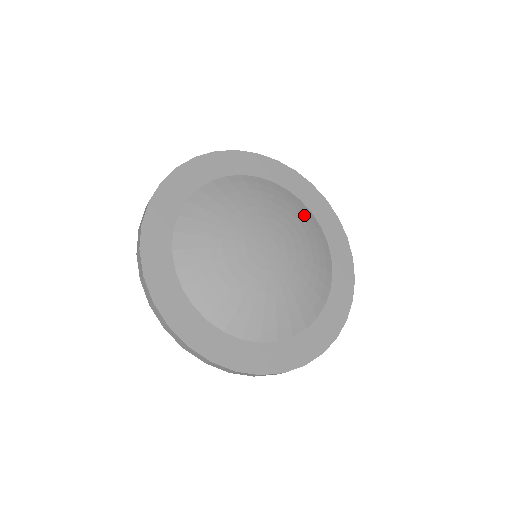
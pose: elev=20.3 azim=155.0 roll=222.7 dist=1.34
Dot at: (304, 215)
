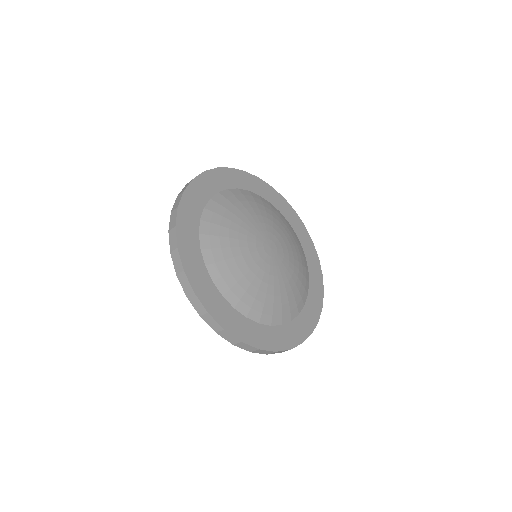
Dot at: (286, 223)
